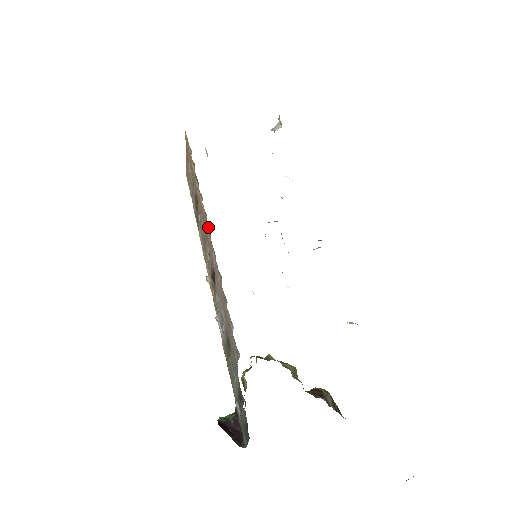
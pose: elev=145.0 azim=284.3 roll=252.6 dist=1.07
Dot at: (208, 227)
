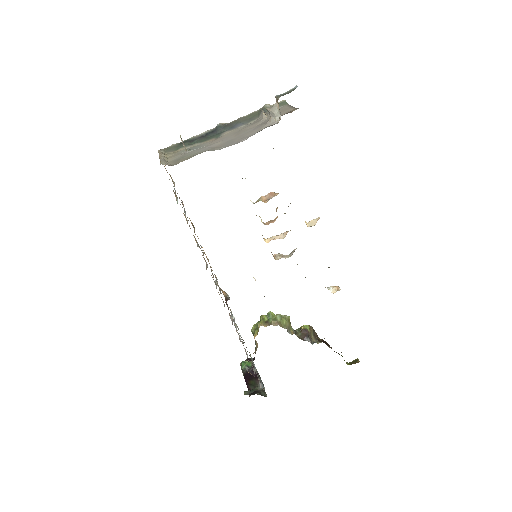
Dot at: occluded
